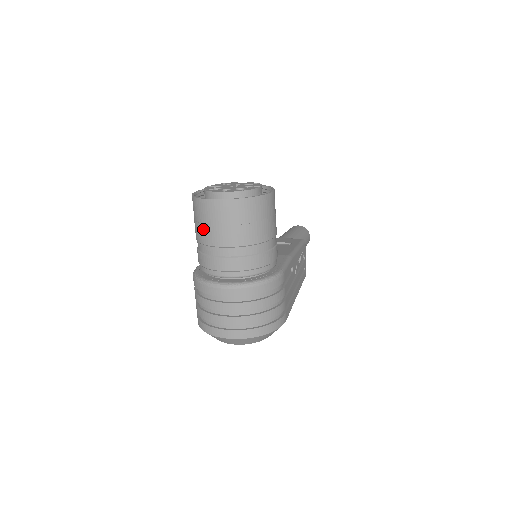
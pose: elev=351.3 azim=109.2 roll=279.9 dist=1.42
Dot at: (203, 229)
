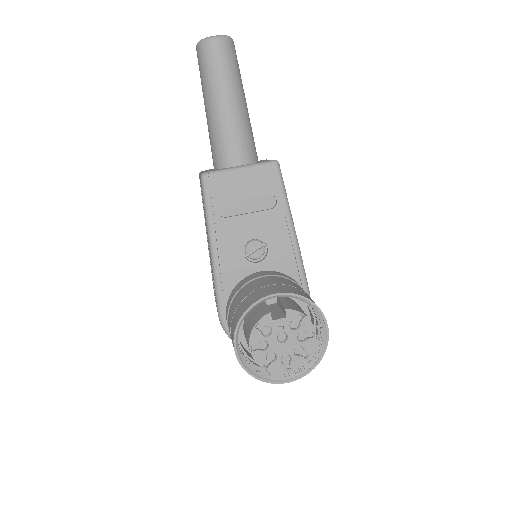
Dot at: occluded
